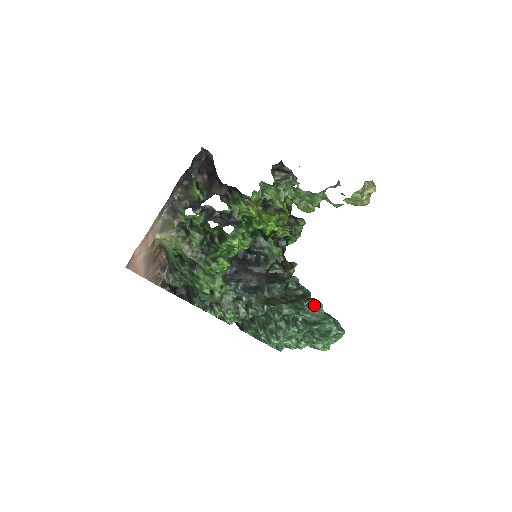
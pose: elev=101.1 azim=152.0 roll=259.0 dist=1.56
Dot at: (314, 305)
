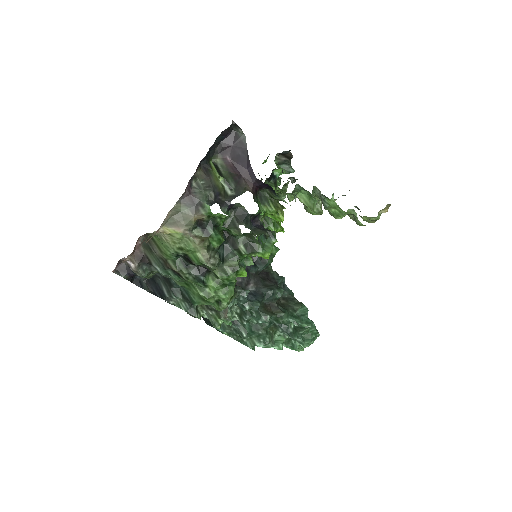
Dot at: (302, 310)
